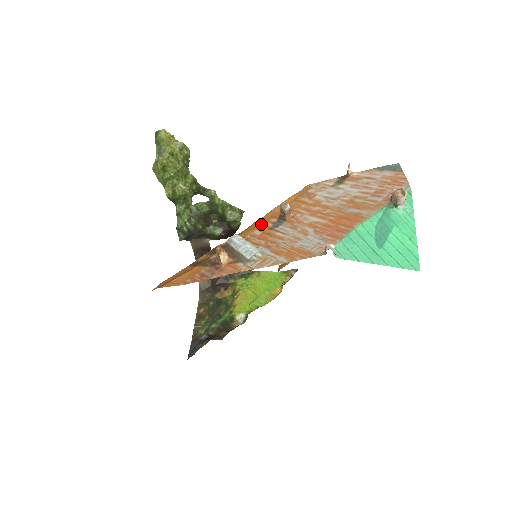
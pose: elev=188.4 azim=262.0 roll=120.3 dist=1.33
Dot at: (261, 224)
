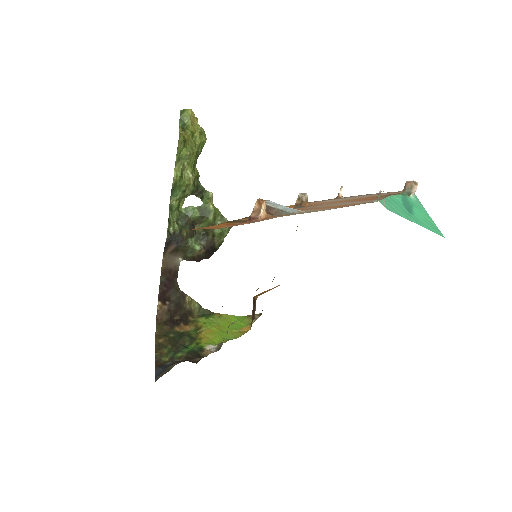
Dot at: occluded
